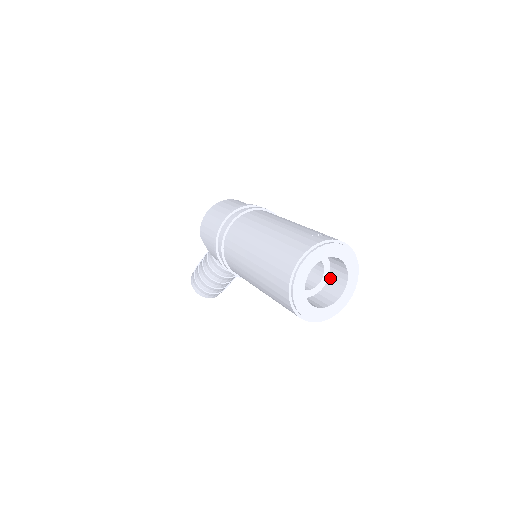
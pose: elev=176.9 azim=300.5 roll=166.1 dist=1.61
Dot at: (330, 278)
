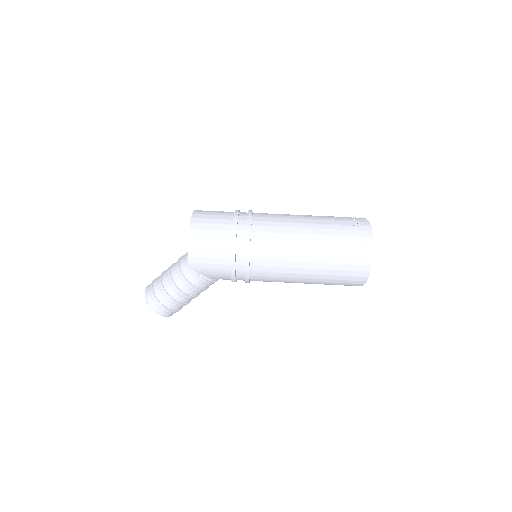
Dot at: occluded
